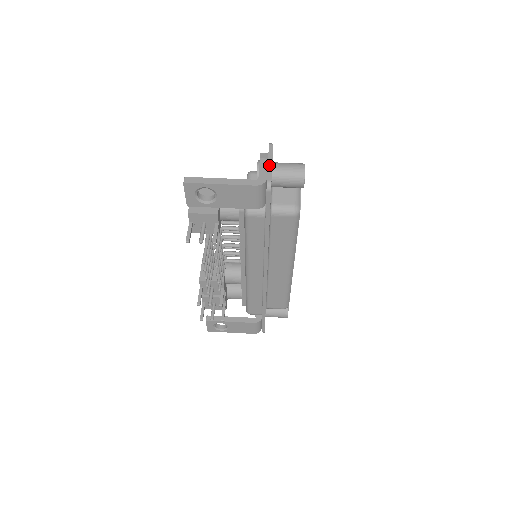
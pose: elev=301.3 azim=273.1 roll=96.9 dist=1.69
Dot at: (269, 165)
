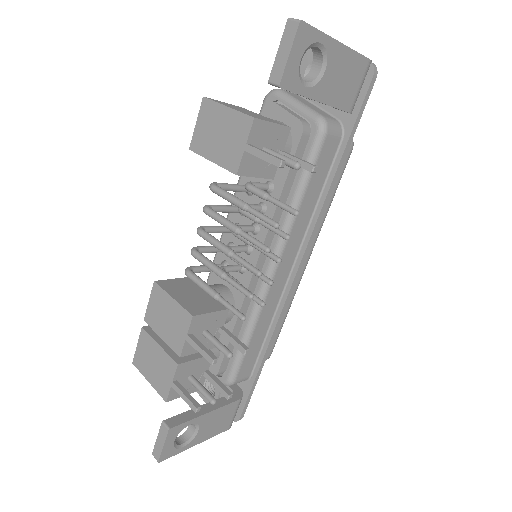
Dot at: occluded
